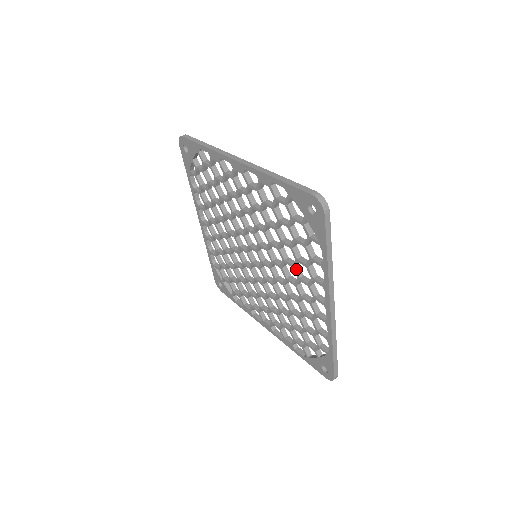
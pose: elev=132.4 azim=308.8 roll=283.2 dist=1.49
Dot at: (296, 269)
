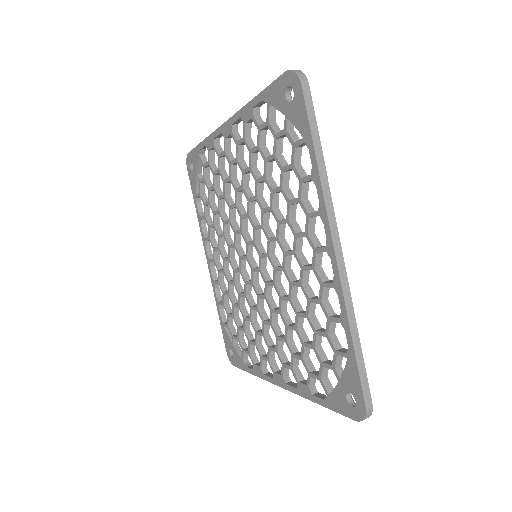
Dot at: (291, 223)
